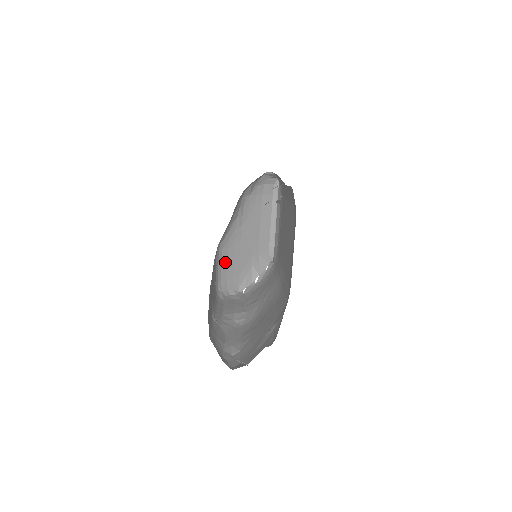
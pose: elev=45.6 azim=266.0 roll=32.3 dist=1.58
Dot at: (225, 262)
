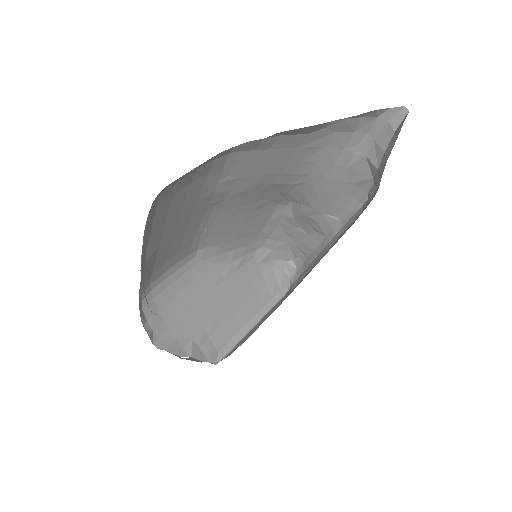
Dot at: (178, 287)
